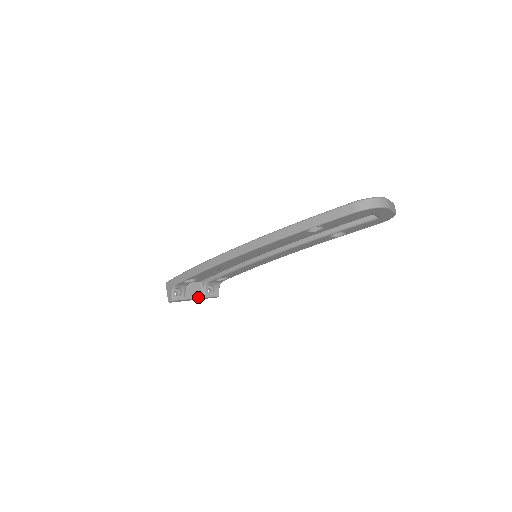
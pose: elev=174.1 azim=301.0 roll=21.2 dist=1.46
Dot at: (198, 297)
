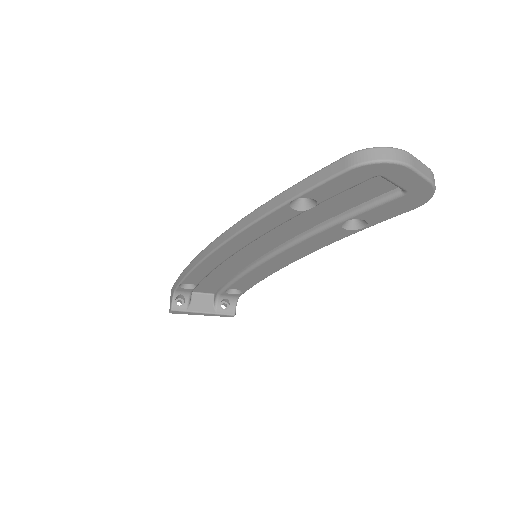
Dot at: (206, 312)
